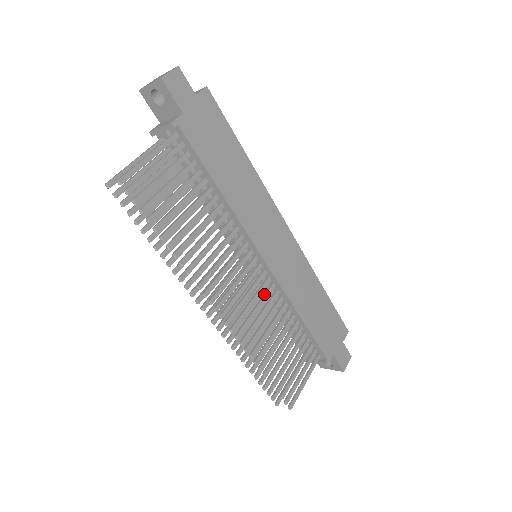
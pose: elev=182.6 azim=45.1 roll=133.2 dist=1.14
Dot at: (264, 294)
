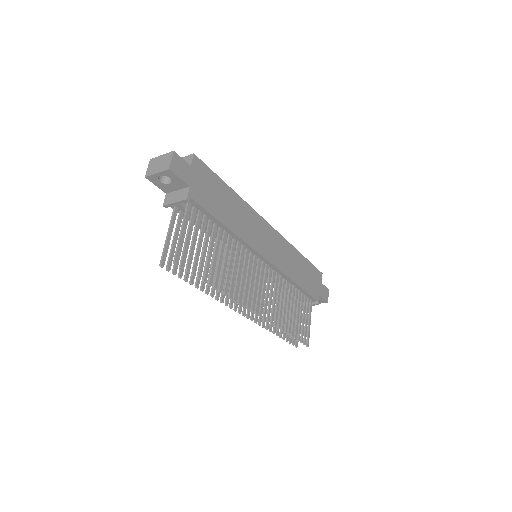
Dot at: (271, 281)
